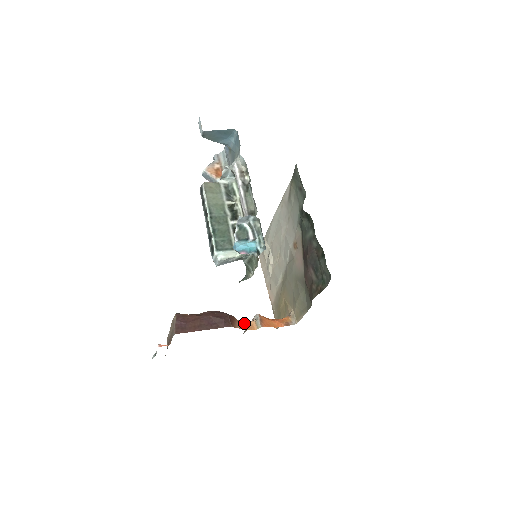
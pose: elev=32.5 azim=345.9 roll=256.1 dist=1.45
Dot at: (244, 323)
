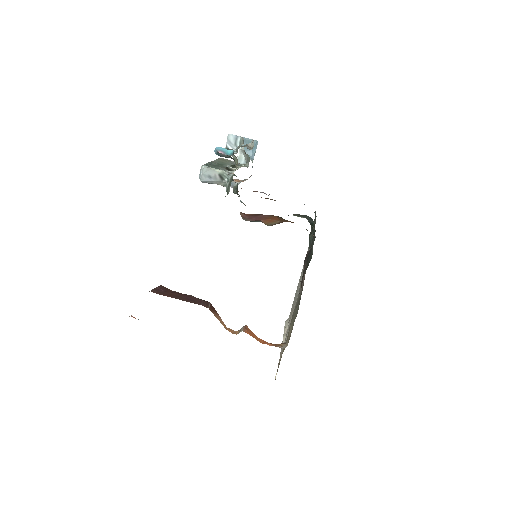
Dot at: occluded
